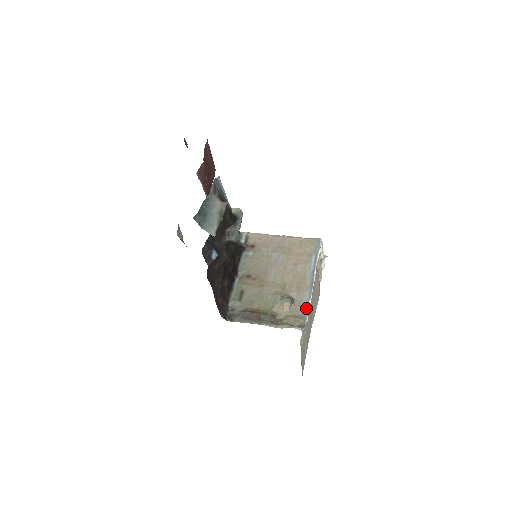
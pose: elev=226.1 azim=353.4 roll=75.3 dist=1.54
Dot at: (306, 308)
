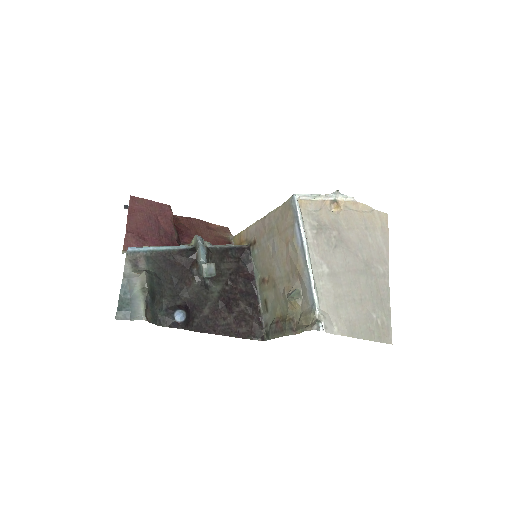
Dot at: (311, 297)
